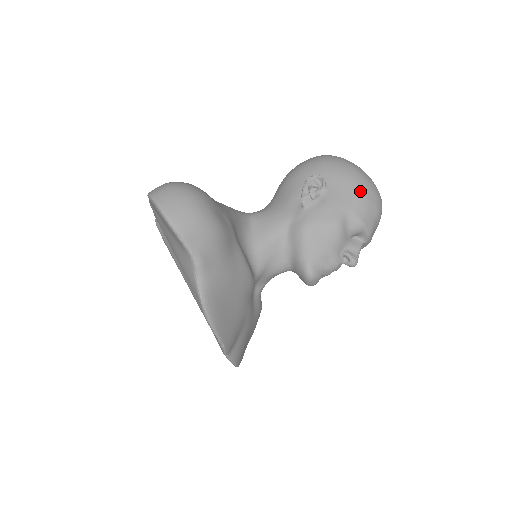
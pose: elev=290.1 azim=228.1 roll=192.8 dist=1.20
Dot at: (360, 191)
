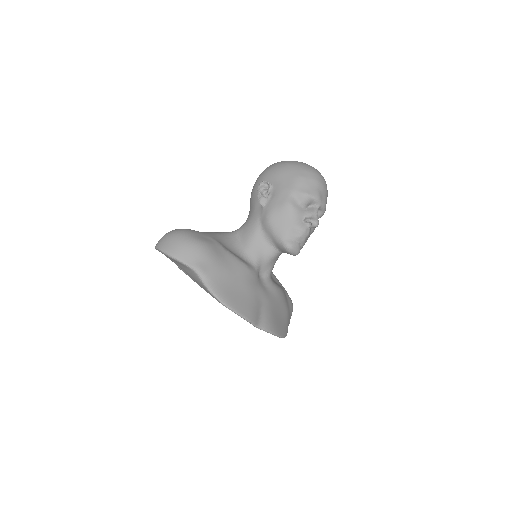
Dot at: (295, 175)
